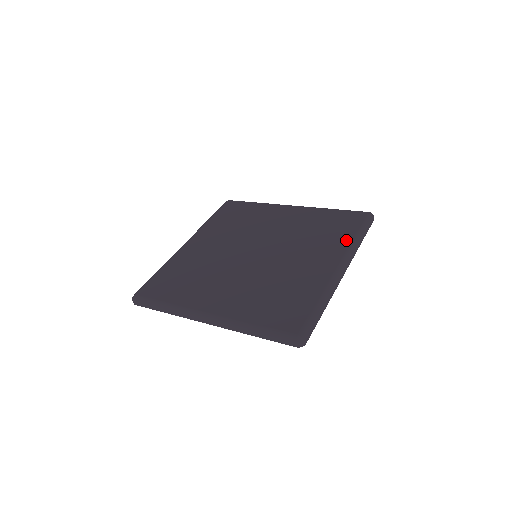
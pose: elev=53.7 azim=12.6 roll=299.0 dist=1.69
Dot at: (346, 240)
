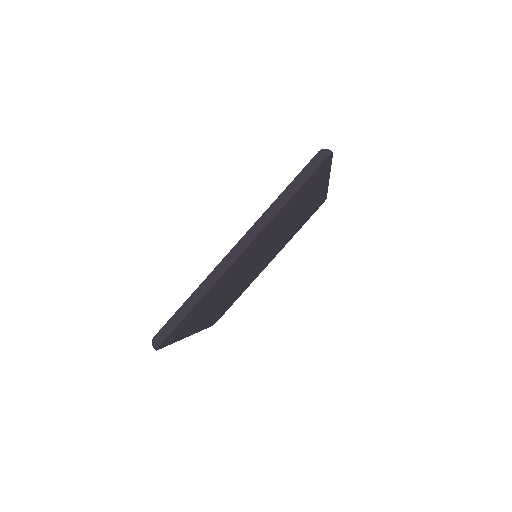
Dot at: occluded
